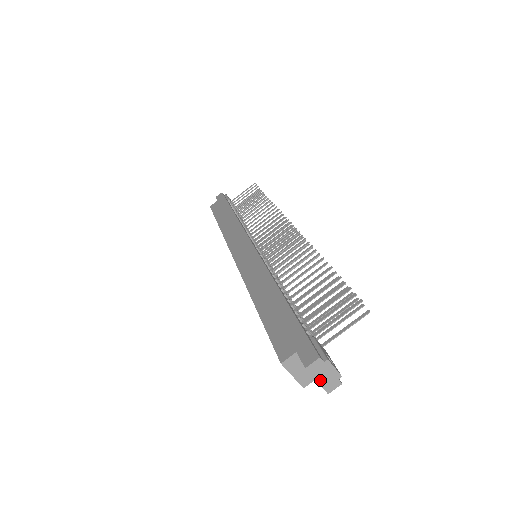
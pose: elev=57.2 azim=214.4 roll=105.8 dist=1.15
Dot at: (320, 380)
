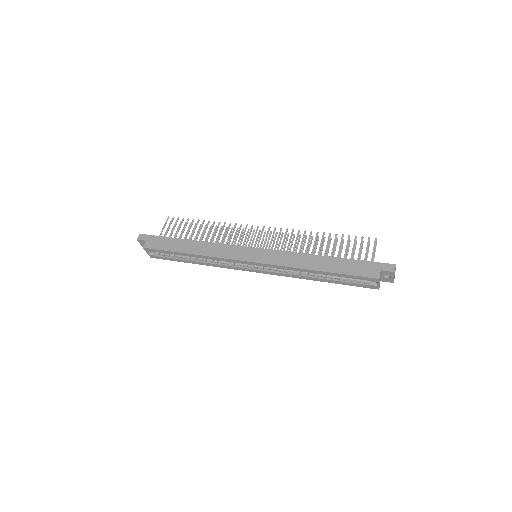
Dot at: (394, 276)
